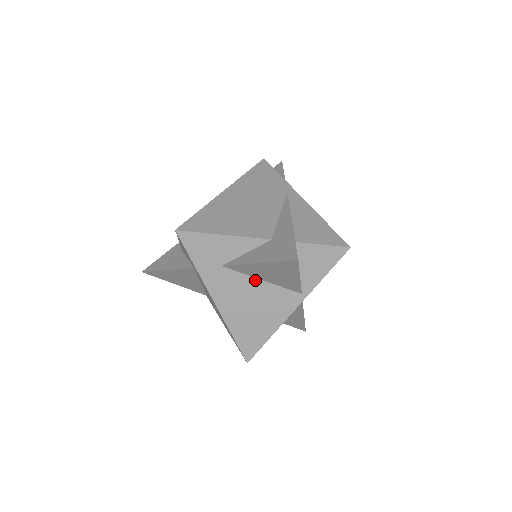
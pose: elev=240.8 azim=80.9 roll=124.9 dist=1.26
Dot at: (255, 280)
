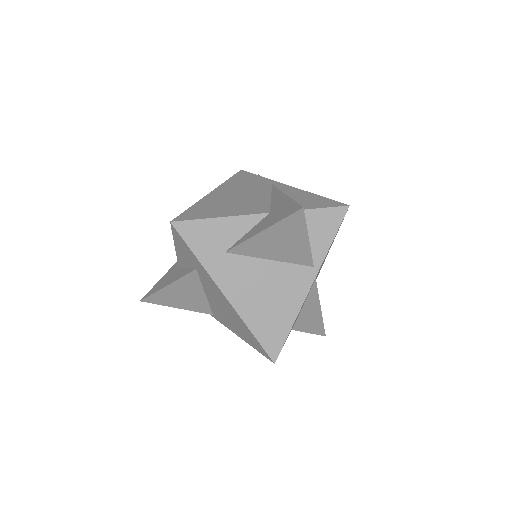
Dot at: (262, 261)
